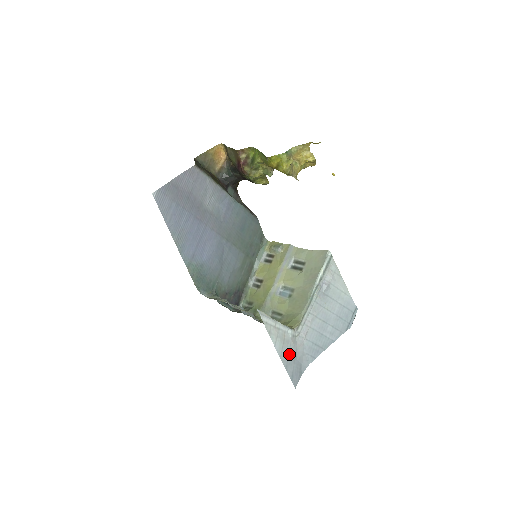
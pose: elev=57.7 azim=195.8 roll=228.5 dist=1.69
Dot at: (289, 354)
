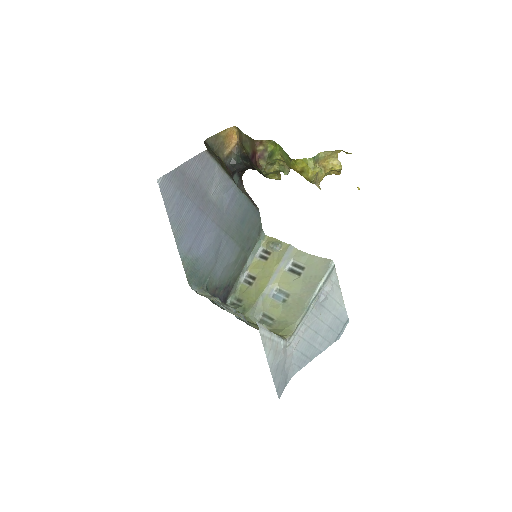
Dot at: (278, 365)
